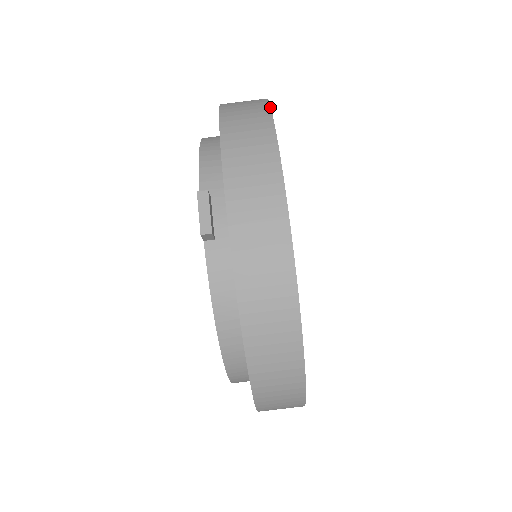
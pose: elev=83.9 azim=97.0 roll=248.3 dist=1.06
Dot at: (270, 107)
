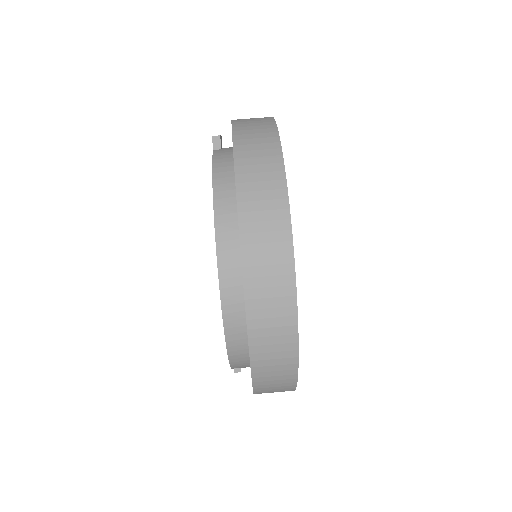
Dot at: occluded
